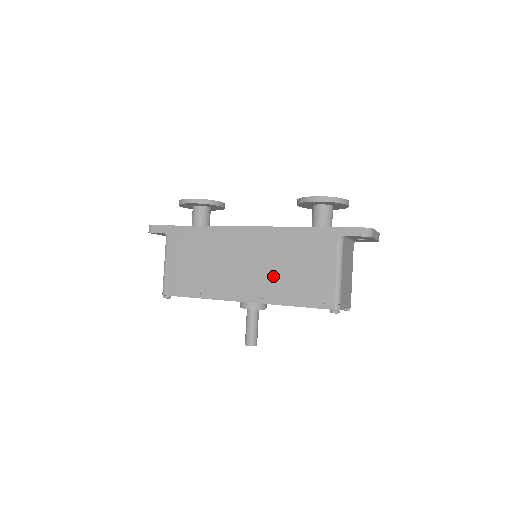
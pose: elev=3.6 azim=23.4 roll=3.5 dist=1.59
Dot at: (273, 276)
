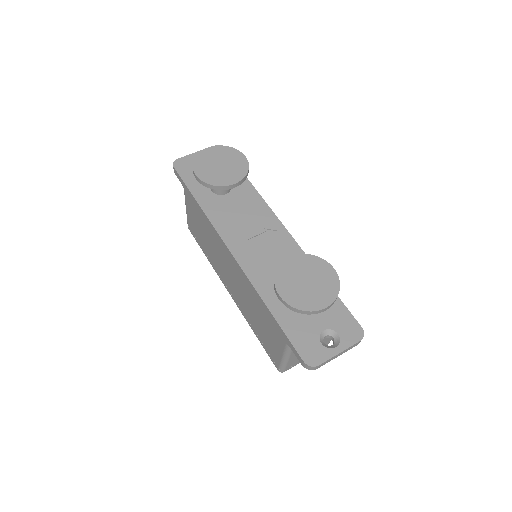
Dot at: (246, 305)
